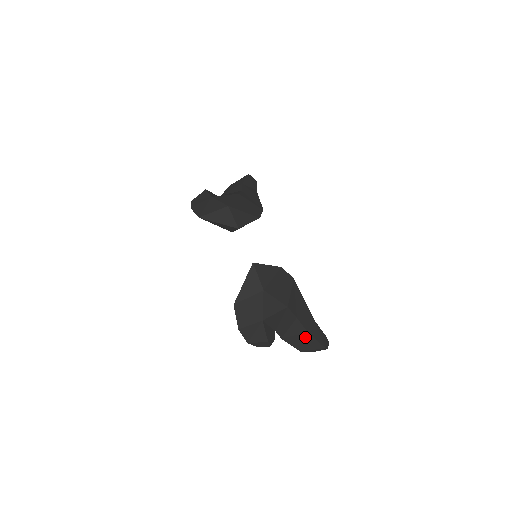
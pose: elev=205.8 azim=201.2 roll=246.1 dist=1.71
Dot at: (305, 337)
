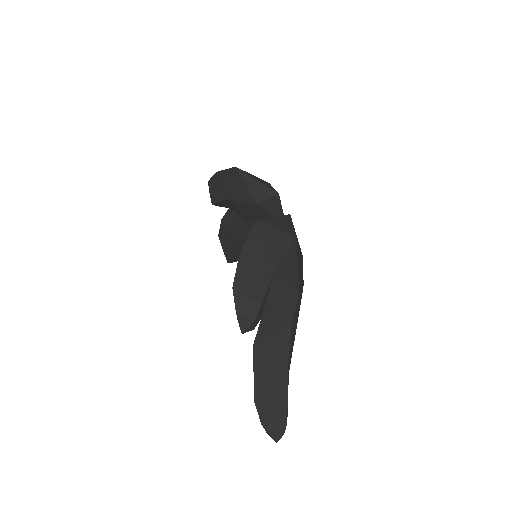
Dot at: (279, 373)
